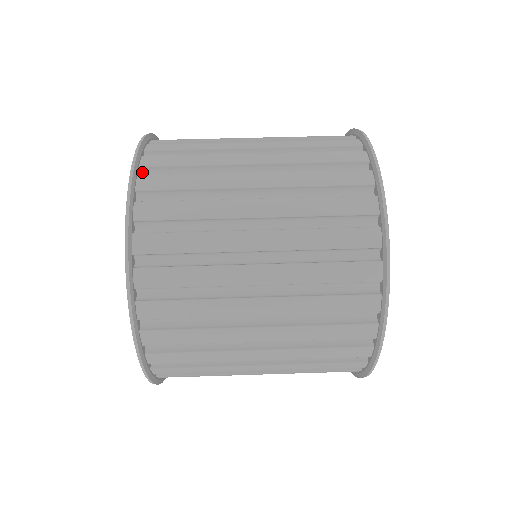
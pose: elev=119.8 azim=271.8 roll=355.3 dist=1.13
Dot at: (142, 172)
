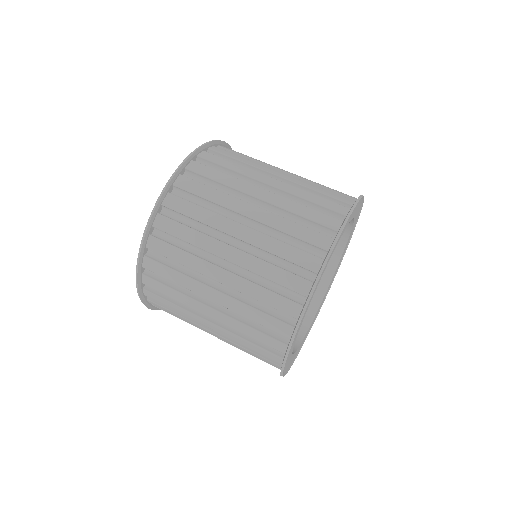
Dot at: occluded
